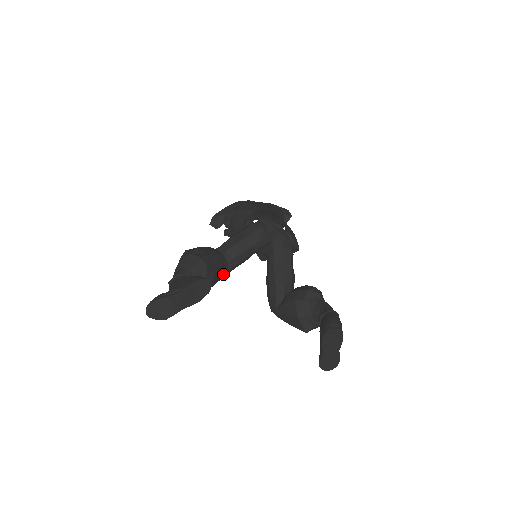
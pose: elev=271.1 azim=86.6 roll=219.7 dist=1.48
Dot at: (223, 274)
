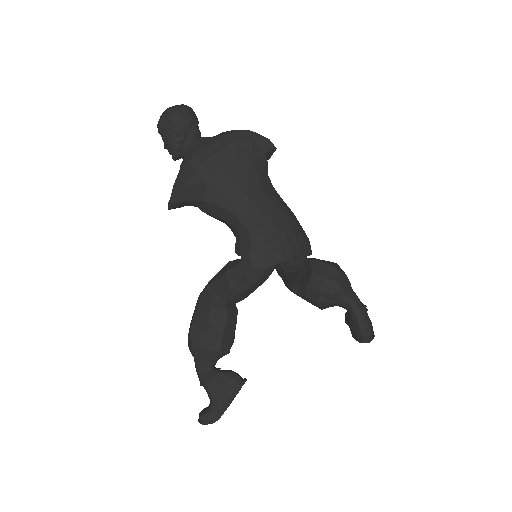
Dot at: occluded
